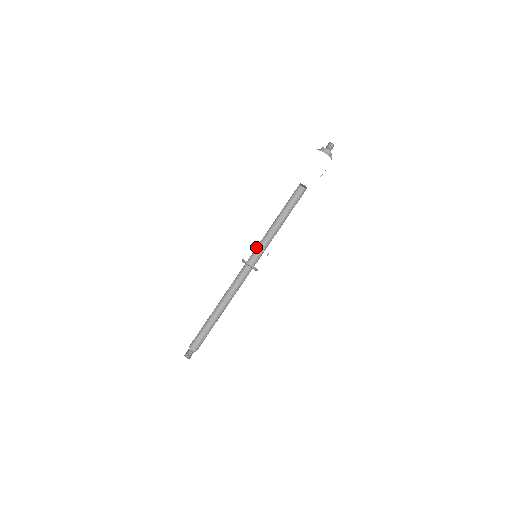
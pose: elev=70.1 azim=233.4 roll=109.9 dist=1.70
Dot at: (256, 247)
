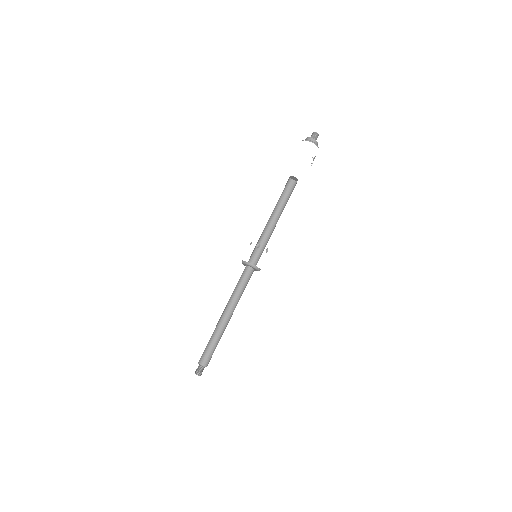
Dot at: (255, 248)
